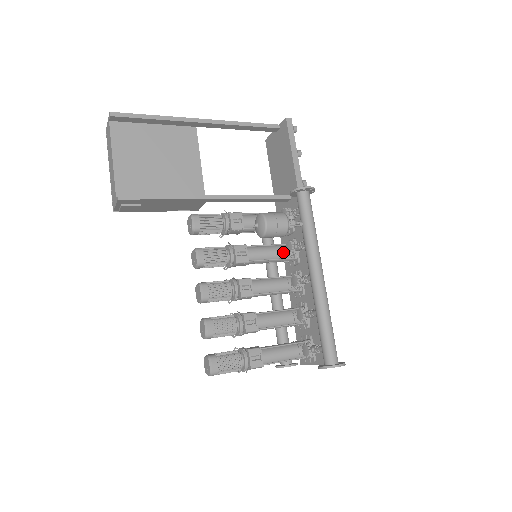
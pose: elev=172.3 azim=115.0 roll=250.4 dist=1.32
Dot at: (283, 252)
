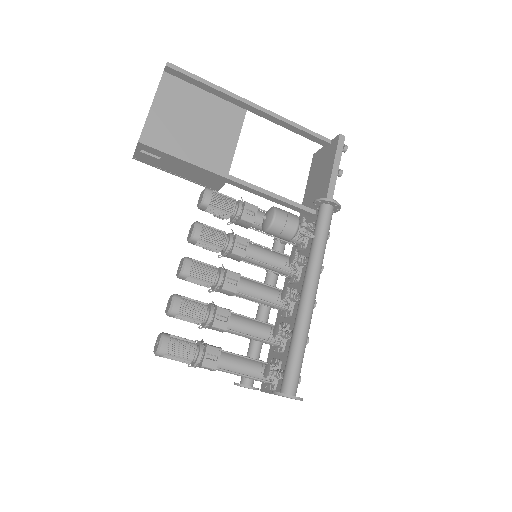
Dot at: (286, 263)
